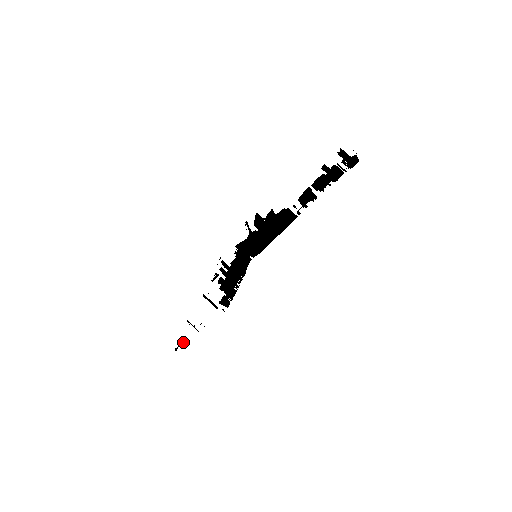
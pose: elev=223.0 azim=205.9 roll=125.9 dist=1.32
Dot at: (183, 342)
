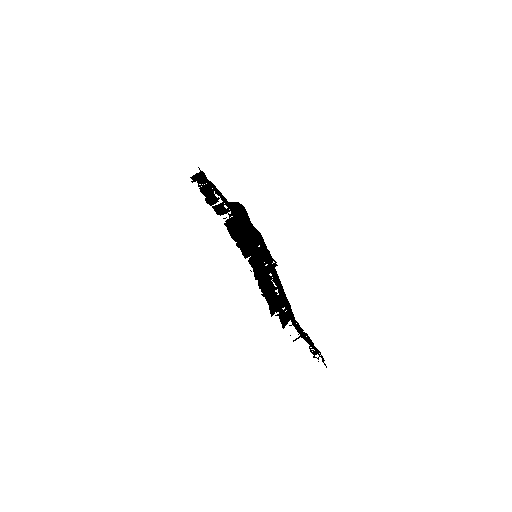
Dot at: (312, 353)
